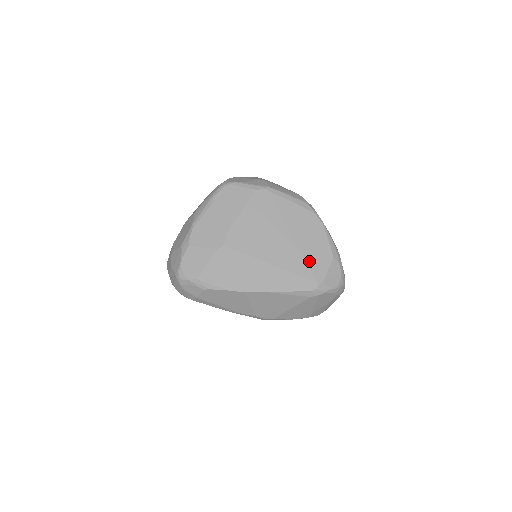
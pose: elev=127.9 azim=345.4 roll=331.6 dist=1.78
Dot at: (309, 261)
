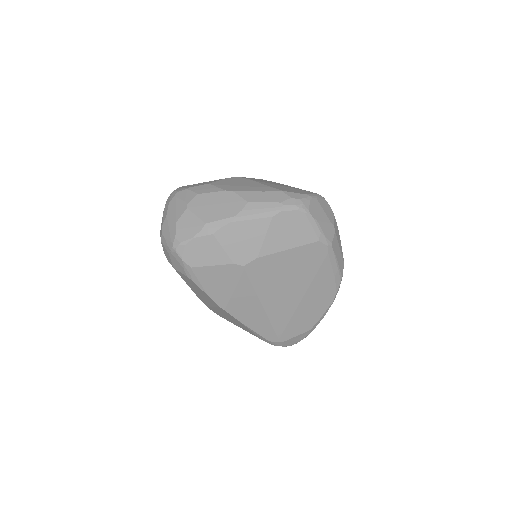
Dot at: (292, 322)
